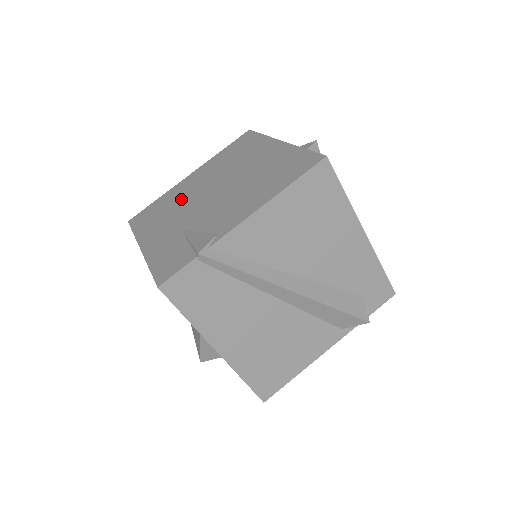
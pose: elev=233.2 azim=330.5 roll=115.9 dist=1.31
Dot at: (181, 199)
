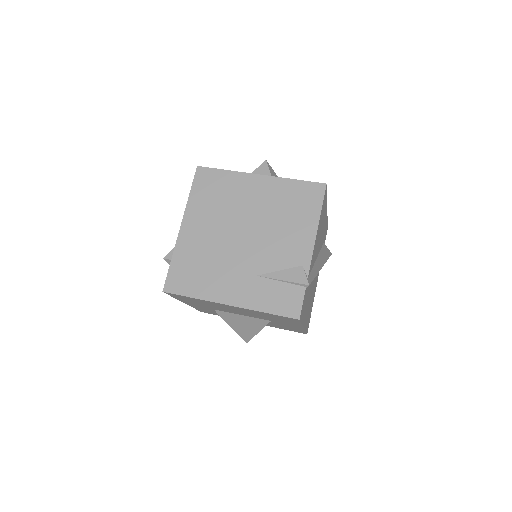
Dot at: (210, 252)
